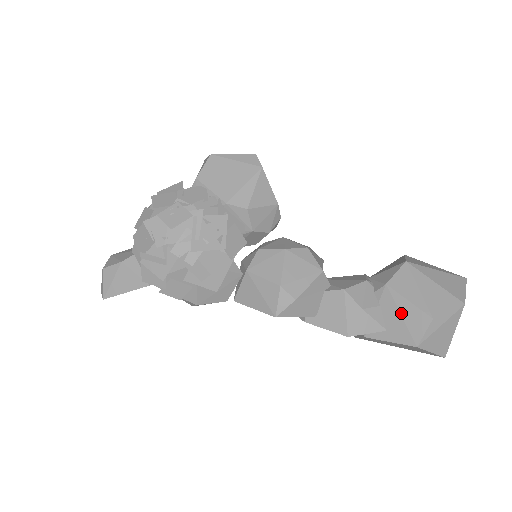
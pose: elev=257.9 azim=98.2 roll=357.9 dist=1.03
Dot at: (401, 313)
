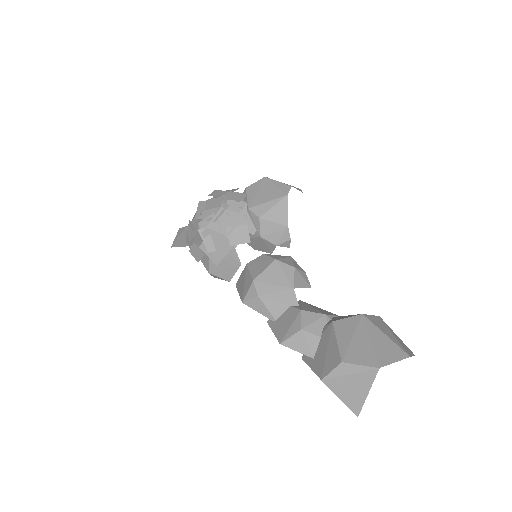
Dot at: (328, 348)
